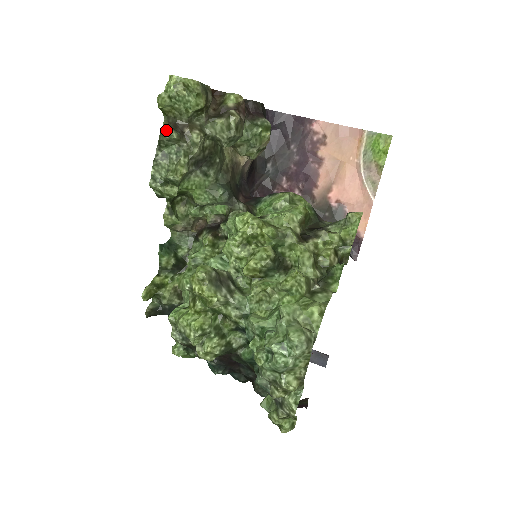
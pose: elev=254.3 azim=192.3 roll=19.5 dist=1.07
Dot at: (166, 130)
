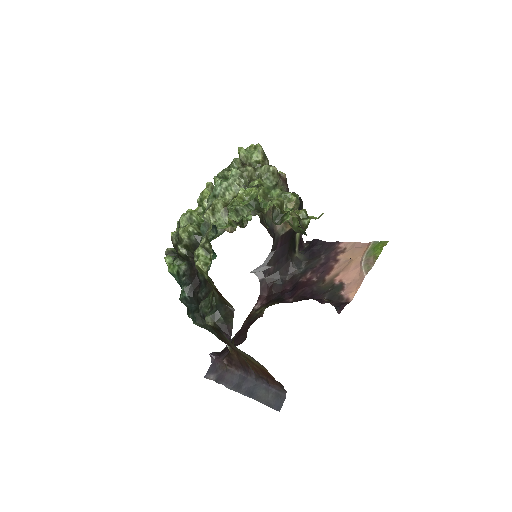
Dot at: (236, 159)
